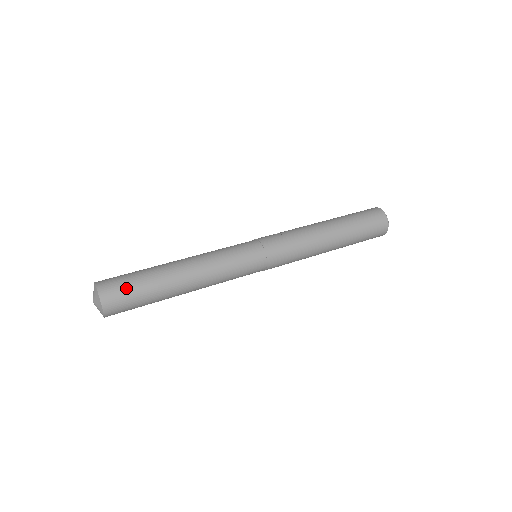
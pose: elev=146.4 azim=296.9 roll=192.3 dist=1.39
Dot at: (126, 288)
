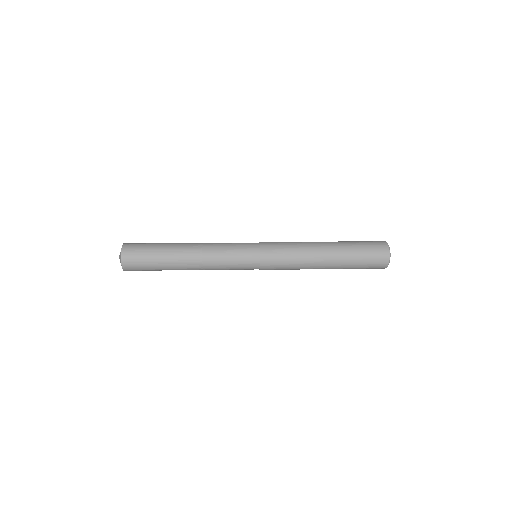
Dot at: (142, 247)
